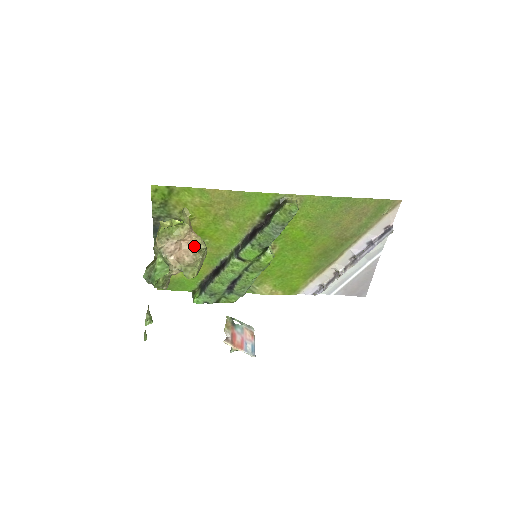
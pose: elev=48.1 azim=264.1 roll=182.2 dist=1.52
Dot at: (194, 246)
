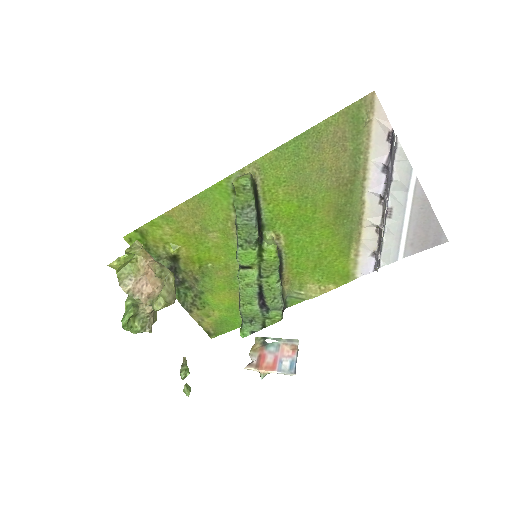
Dot at: occluded
